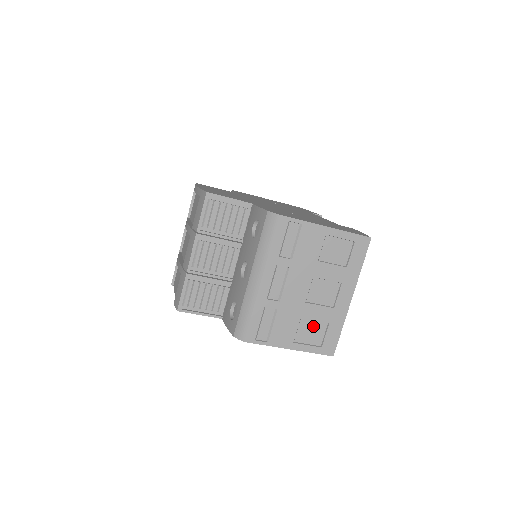
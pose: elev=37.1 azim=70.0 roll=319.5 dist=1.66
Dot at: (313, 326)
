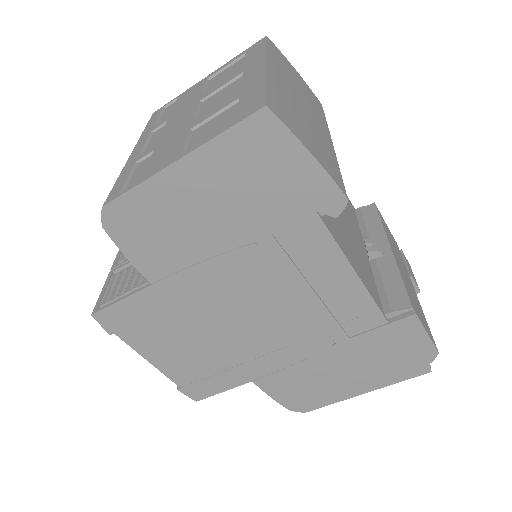
Dot at: (215, 121)
